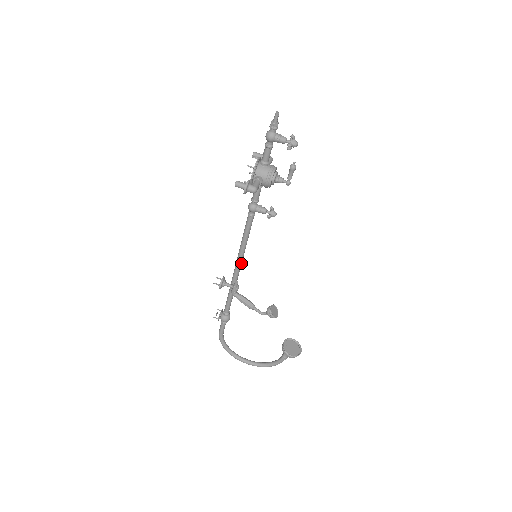
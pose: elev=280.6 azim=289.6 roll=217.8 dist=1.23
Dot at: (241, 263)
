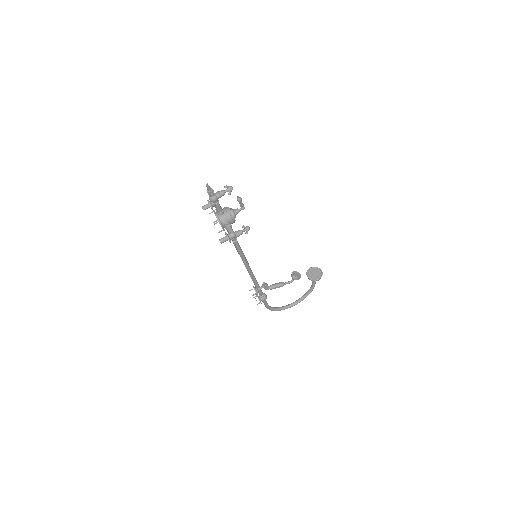
Dot at: (249, 266)
